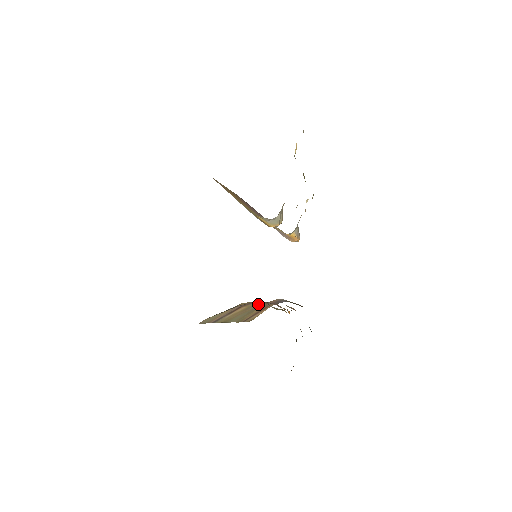
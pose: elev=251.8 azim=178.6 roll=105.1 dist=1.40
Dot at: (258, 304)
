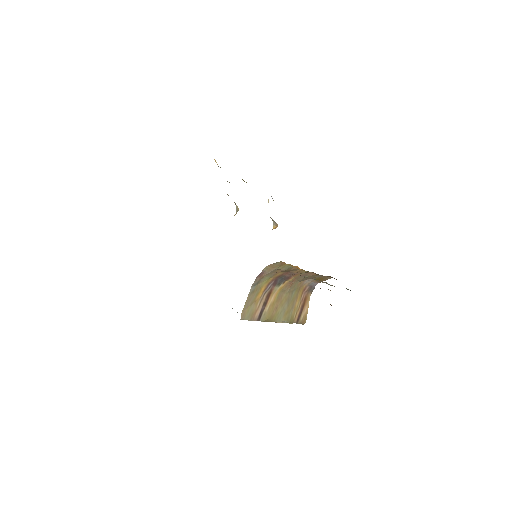
Dot at: (267, 273)
